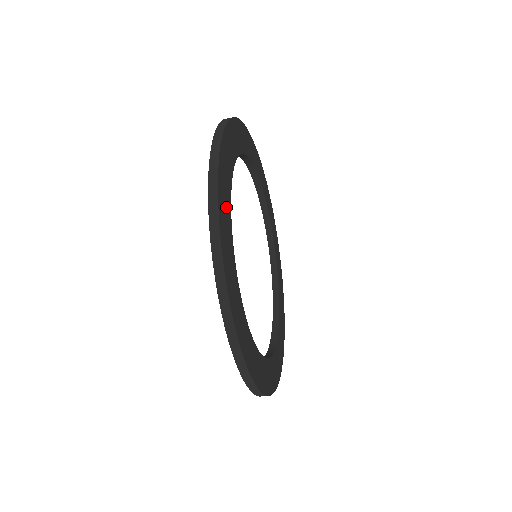
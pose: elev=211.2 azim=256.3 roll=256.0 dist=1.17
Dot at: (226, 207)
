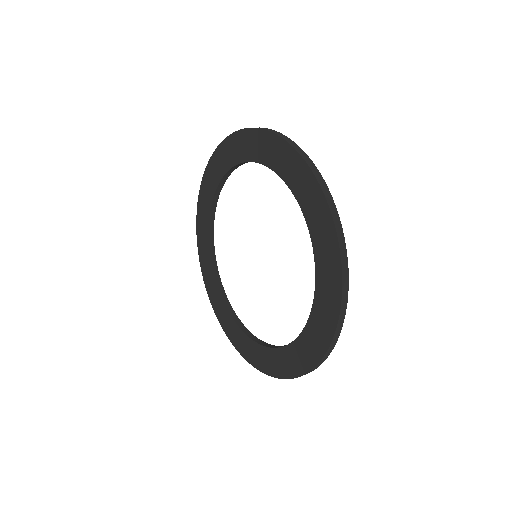
Dot at: occluded
